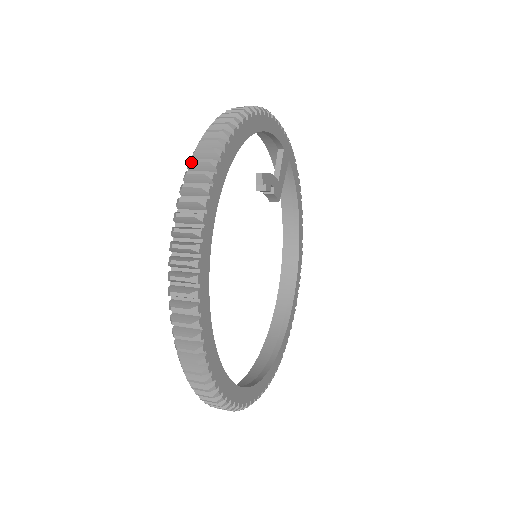
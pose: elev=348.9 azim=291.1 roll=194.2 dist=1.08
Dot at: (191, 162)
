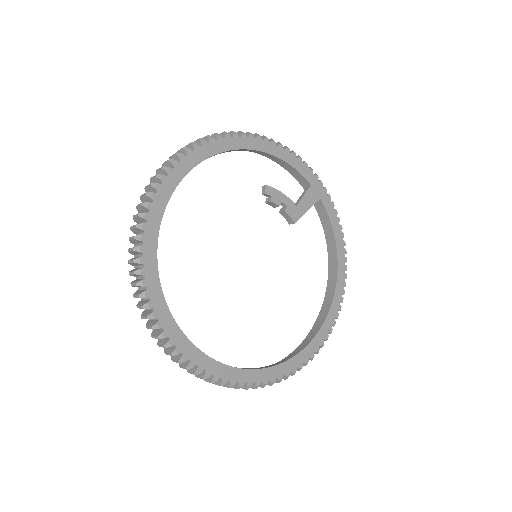
Dot at: occluded
